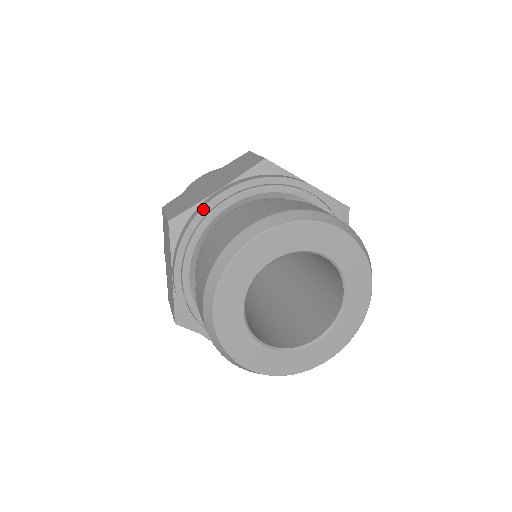
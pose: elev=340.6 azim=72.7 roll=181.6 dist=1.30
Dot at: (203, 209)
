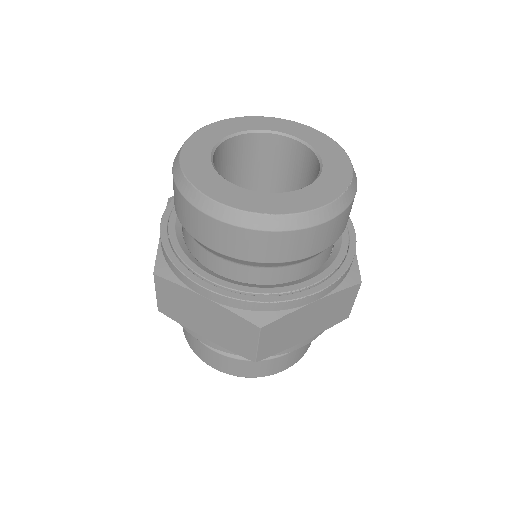
Dot at: occluded
